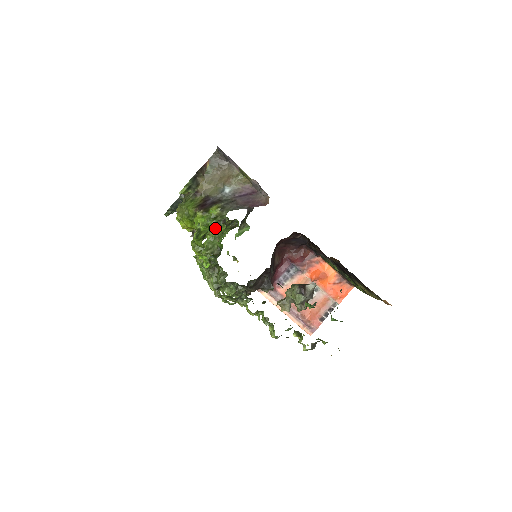
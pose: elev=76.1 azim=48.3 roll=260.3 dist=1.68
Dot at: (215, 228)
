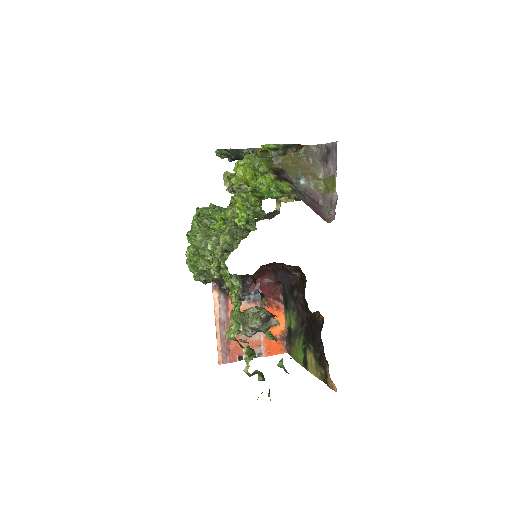
Dot at: occluded
